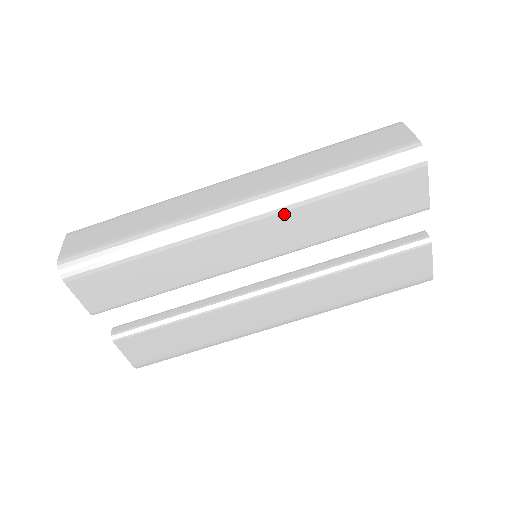
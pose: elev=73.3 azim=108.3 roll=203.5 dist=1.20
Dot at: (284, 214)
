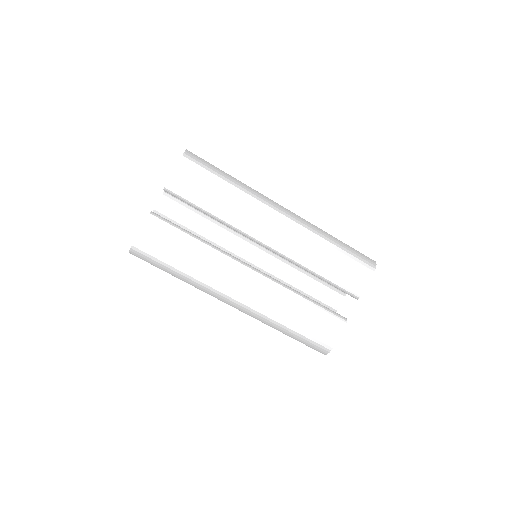
Dot at: (305, 233)
